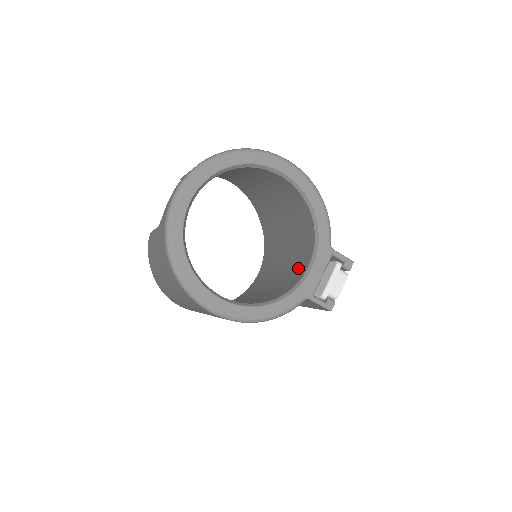
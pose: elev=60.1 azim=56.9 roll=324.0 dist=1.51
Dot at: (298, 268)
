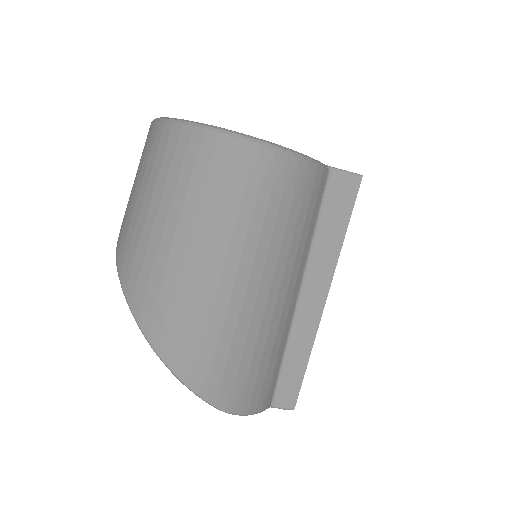
Dot at: occluded
